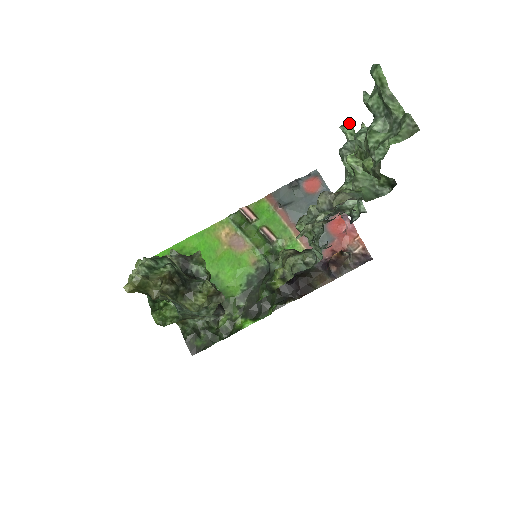
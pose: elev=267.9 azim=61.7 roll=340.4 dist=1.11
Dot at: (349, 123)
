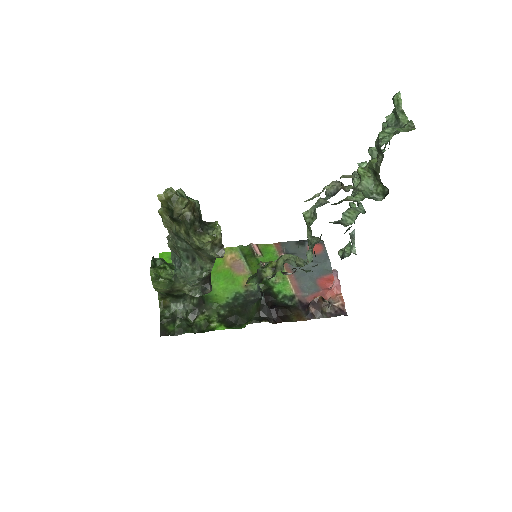
Dot at: (365, 161)
